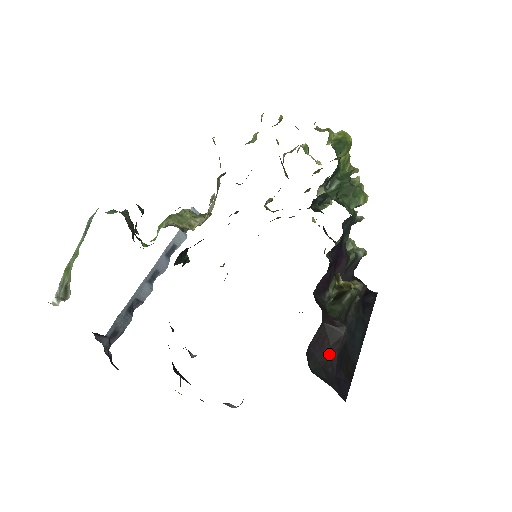
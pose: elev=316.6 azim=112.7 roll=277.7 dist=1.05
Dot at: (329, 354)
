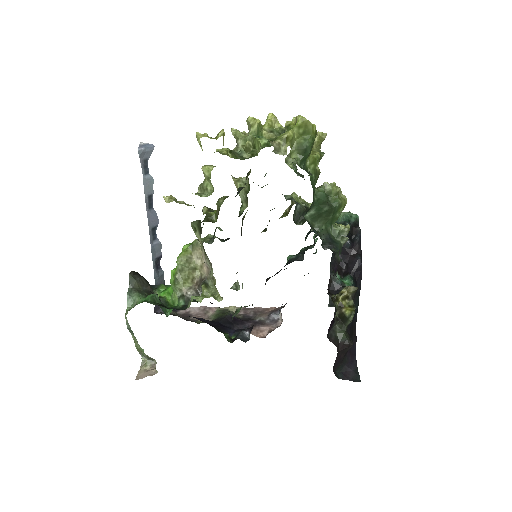
Dot at: (344, 356)
